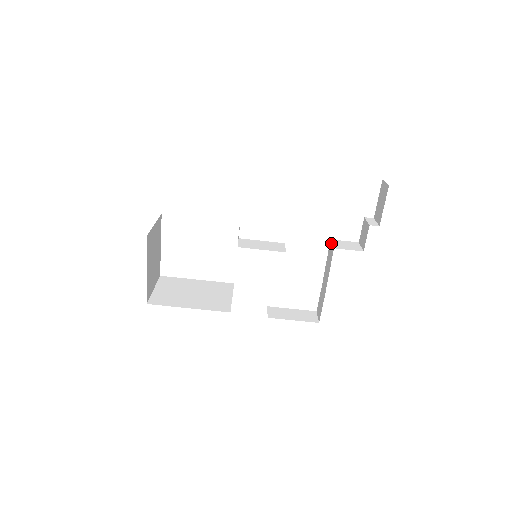
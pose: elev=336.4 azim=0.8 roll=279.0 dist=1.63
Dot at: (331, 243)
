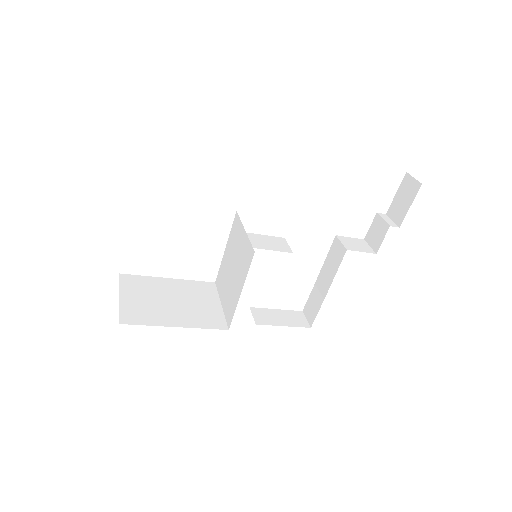
Dot at: (338, 241)
